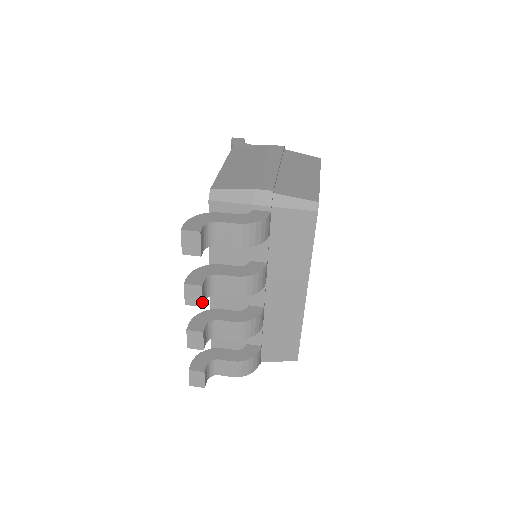
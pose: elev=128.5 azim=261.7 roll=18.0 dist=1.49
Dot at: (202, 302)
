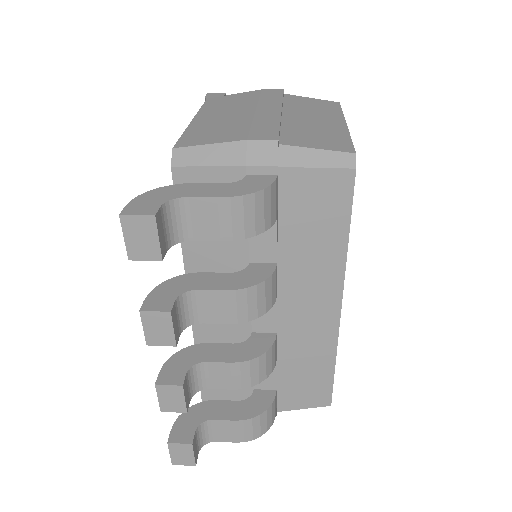
Dot at: (175, 339)
